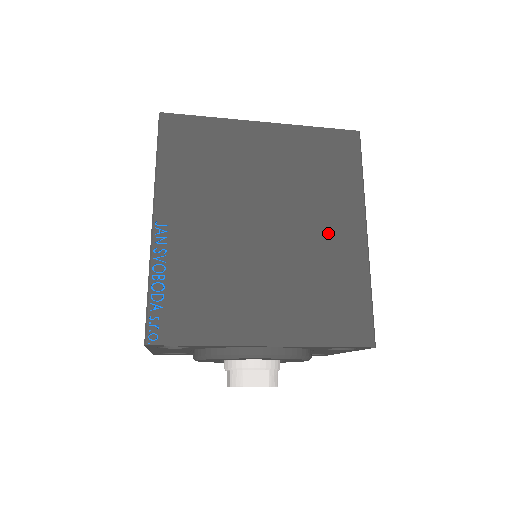
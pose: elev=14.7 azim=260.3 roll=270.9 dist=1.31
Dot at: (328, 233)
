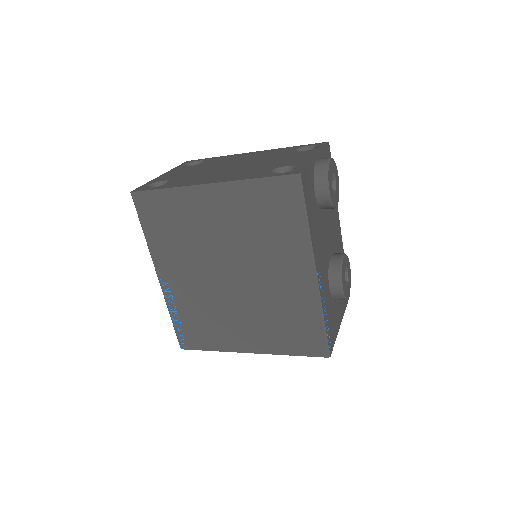
Dot at: (281, 277)
